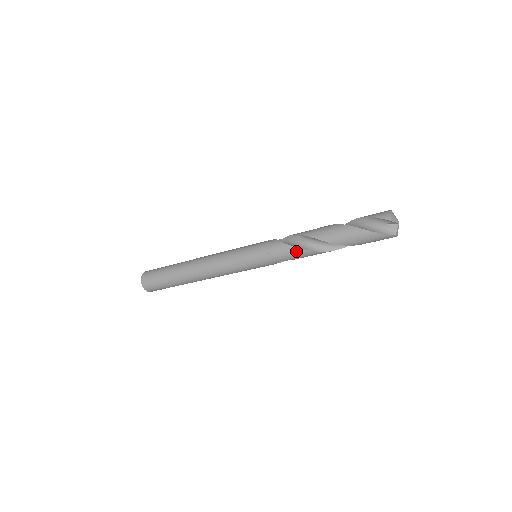
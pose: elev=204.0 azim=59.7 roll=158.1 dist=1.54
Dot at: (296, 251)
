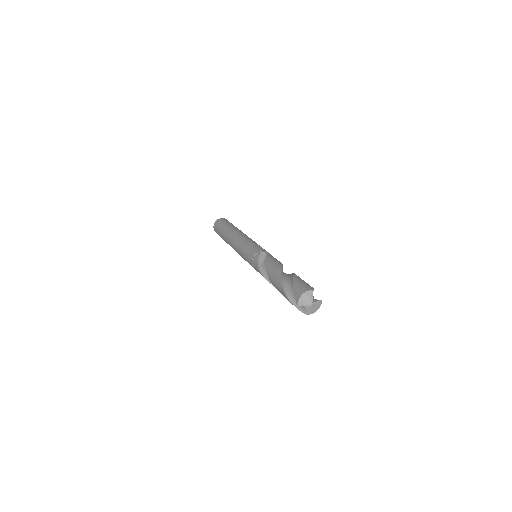
Dot at: occluded
